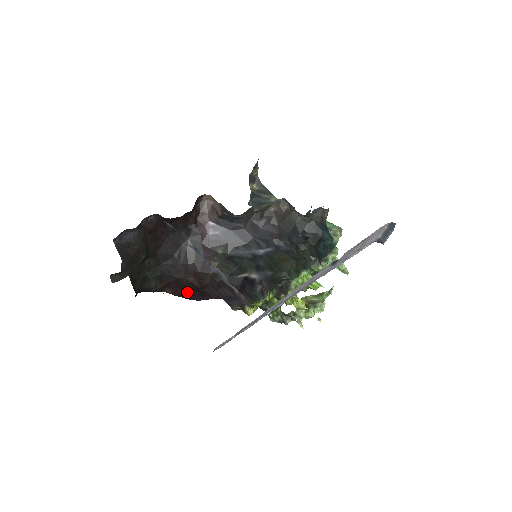
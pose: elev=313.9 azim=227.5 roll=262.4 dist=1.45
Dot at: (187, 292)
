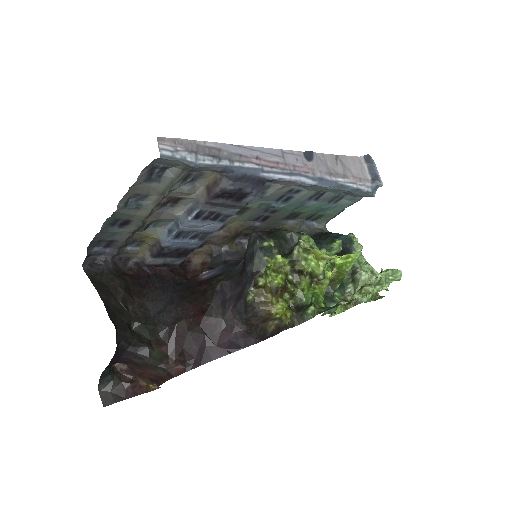
Dot at: (197, 350)
